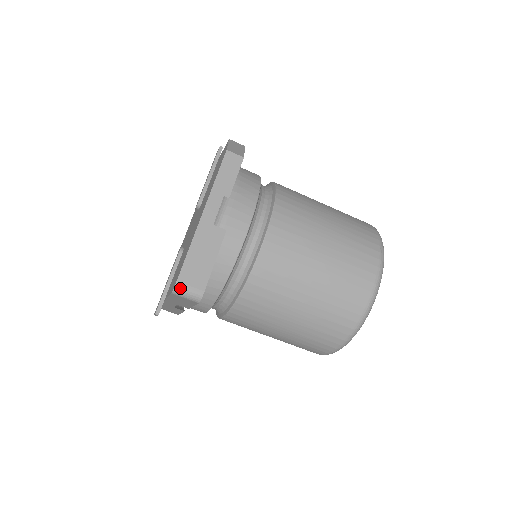
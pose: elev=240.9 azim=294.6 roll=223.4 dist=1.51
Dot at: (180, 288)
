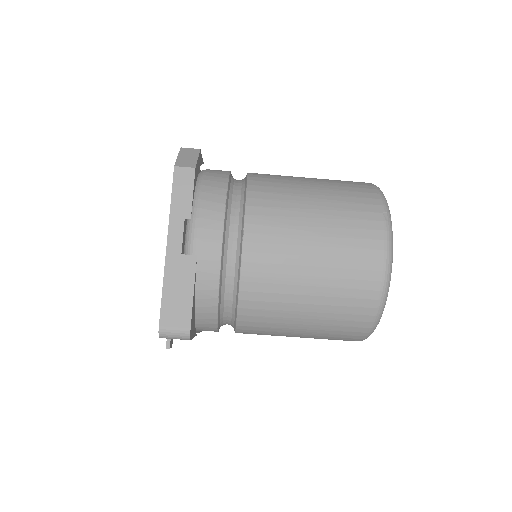
Dot at: (165, 332)
